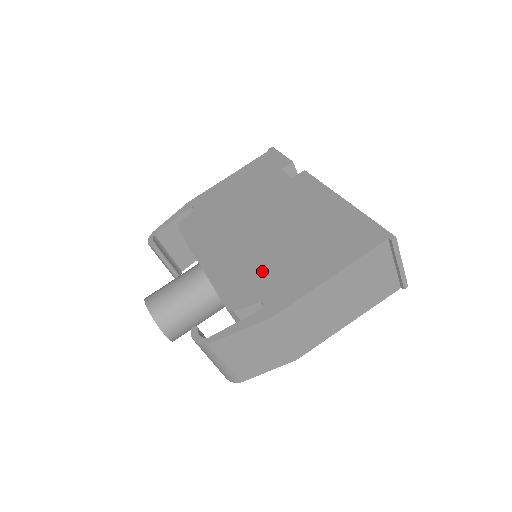
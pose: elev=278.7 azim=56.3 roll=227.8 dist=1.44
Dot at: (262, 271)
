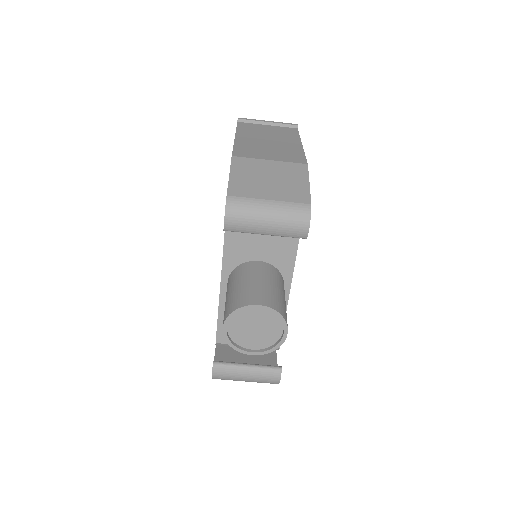
Dot at: occluded
